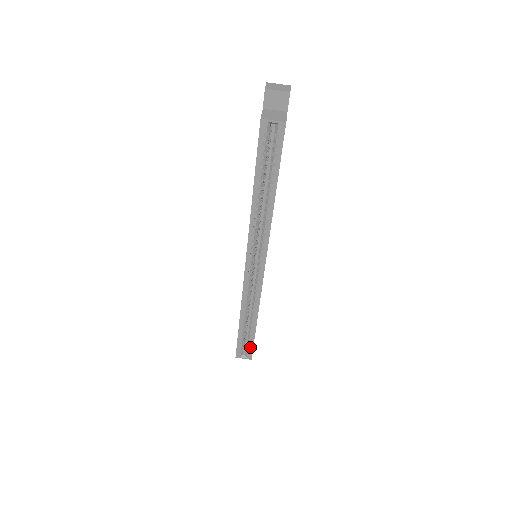
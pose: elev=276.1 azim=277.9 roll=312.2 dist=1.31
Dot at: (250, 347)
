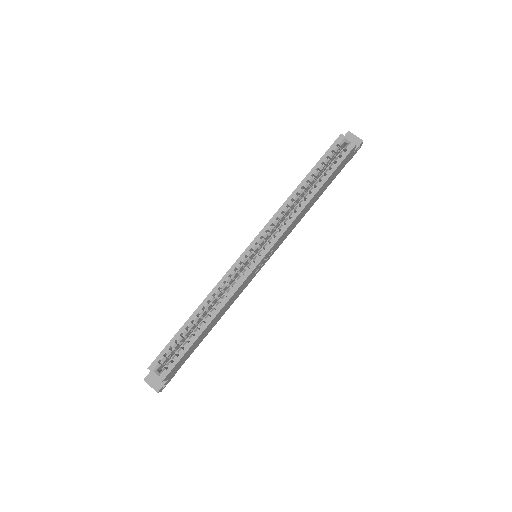
Dot at: (176, 359)
